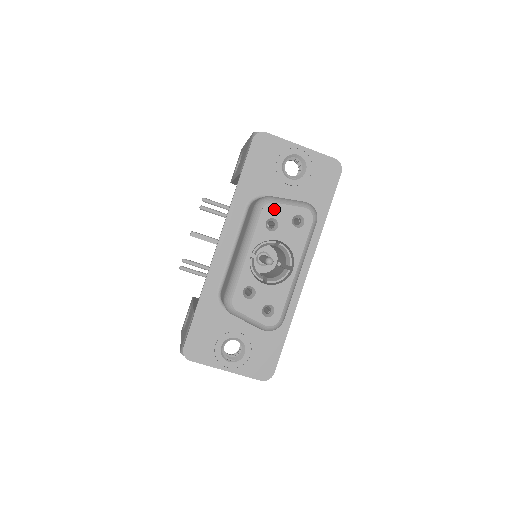
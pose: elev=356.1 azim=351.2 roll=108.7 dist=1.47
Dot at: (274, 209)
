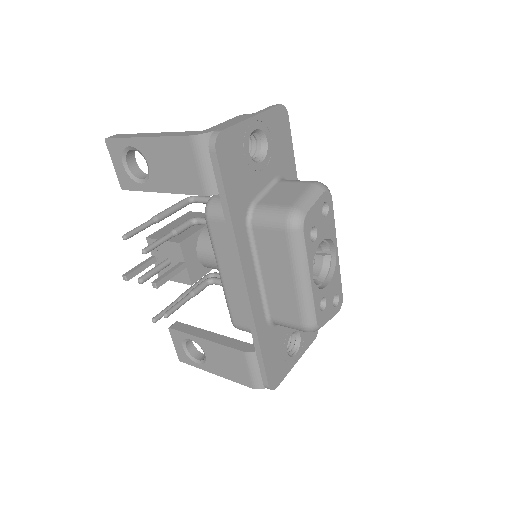
Dot at: (310, 219)
